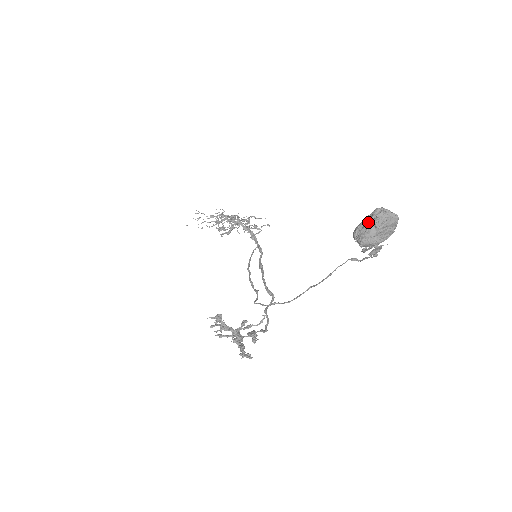
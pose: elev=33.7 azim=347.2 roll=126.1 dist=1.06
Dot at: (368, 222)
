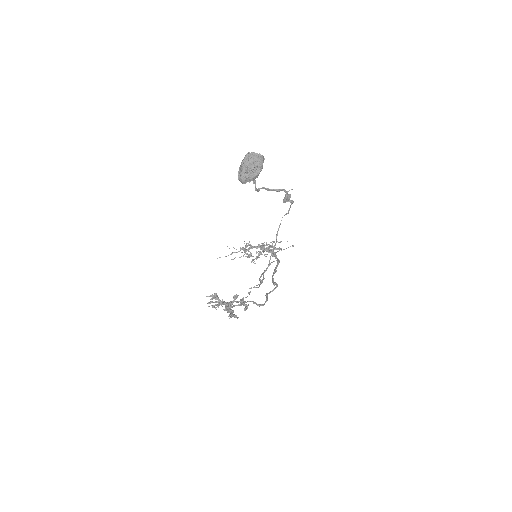
Dot at: occluded
